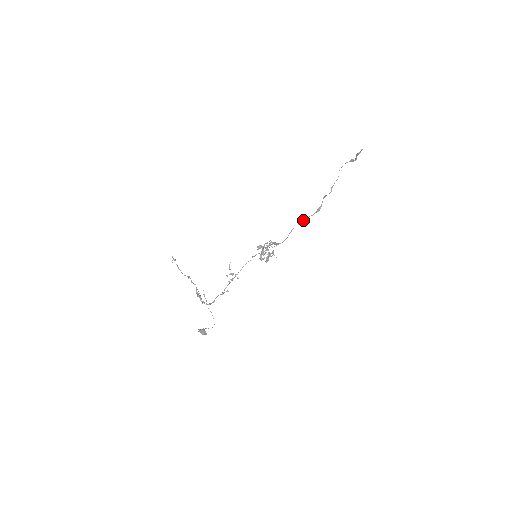
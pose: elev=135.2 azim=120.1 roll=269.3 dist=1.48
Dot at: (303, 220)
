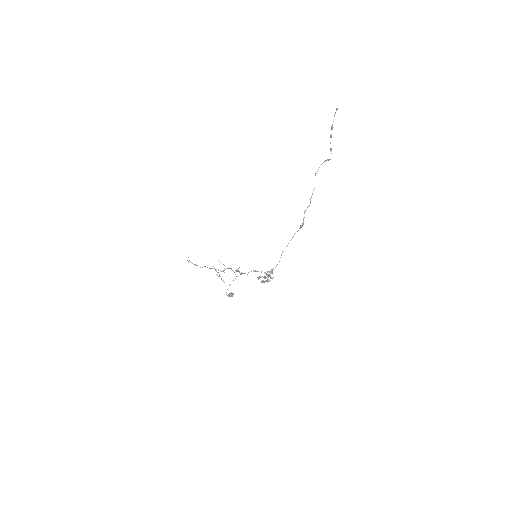
Dot at: occluded
